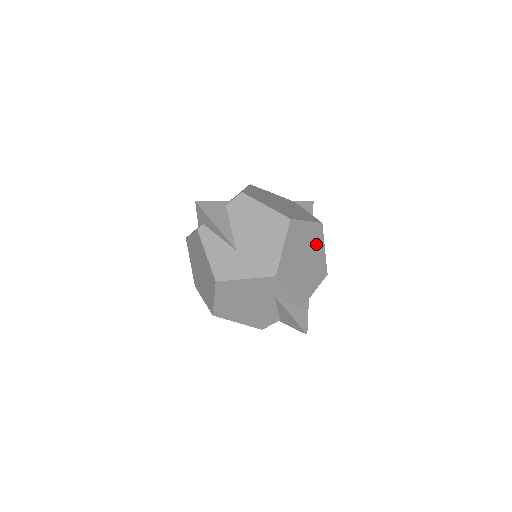
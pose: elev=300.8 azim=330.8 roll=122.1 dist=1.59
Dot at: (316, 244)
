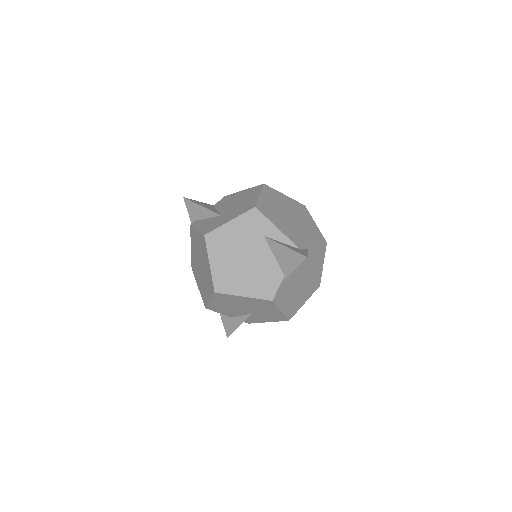
Dot at: (302, 214)
